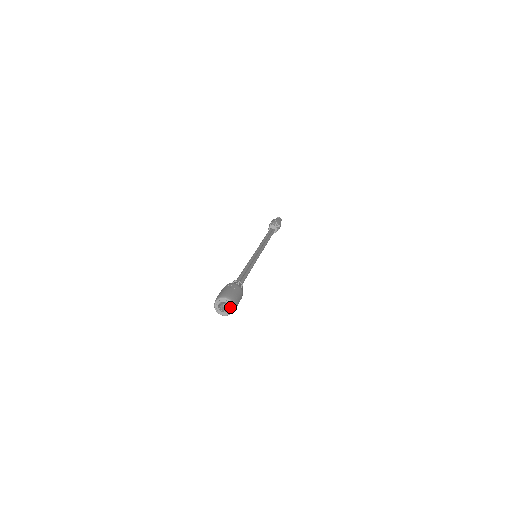
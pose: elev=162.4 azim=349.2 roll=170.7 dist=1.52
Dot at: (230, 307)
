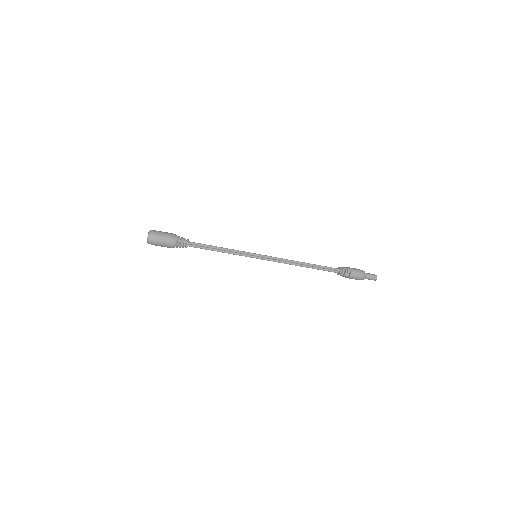
Dot at: (149, 232)
